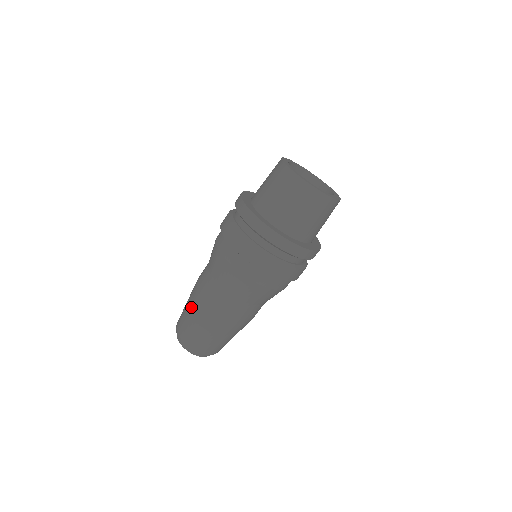
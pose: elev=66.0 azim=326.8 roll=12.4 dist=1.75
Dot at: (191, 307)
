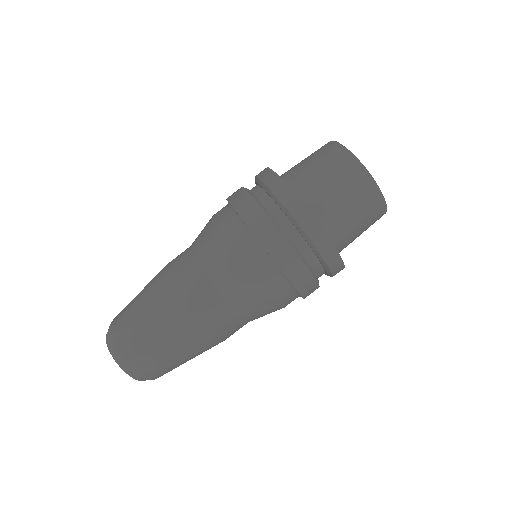
Dot at: (164, 325)
